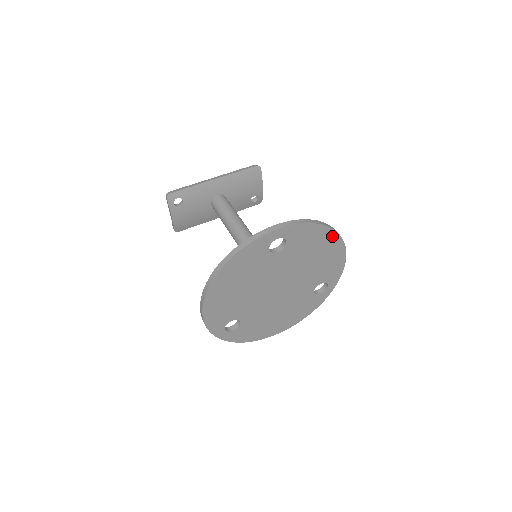
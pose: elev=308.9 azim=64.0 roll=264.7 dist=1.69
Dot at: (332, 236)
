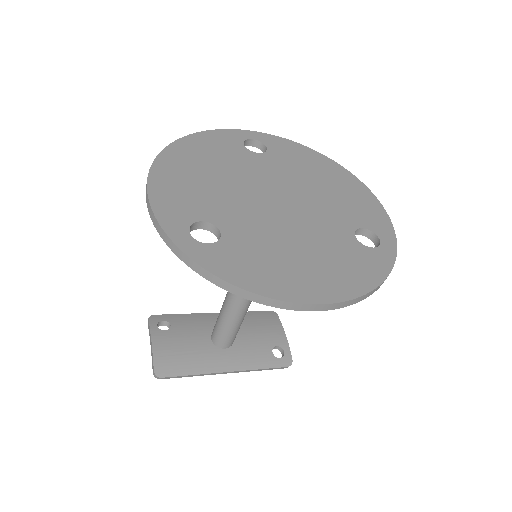
Dot at: (335, 167)
